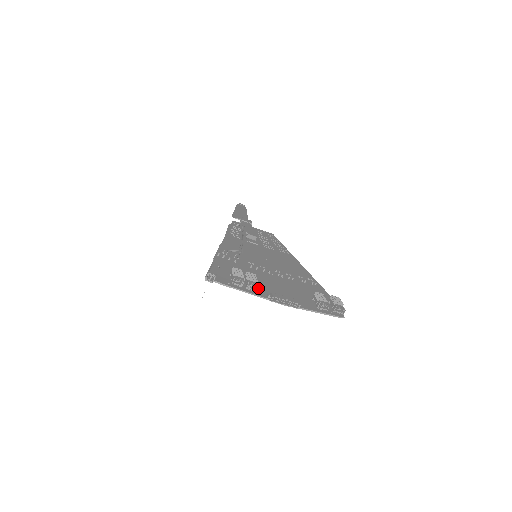
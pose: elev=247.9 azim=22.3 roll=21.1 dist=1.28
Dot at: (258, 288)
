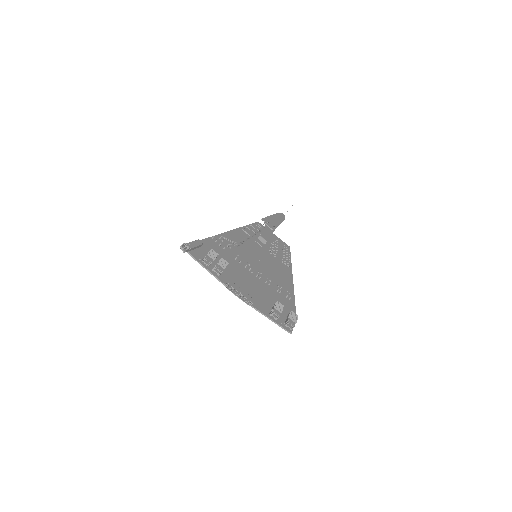
Dot at: (225, 275)
